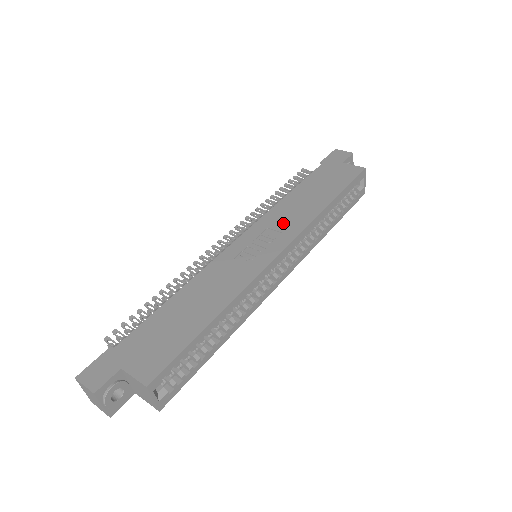
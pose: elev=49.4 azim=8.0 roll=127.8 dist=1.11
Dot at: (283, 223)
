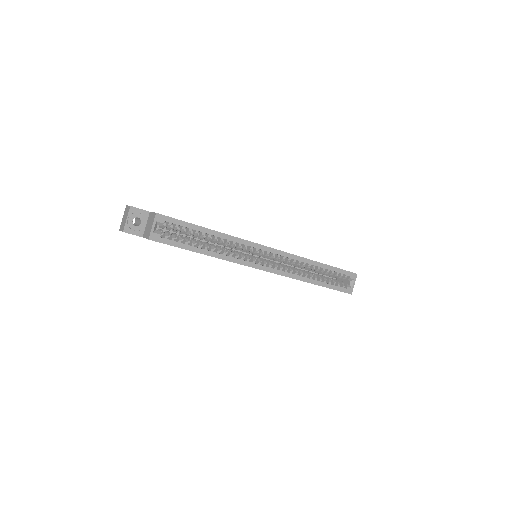
Dot at: occluded
